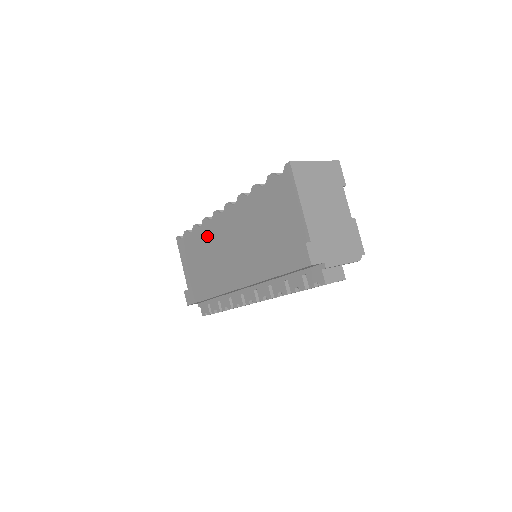
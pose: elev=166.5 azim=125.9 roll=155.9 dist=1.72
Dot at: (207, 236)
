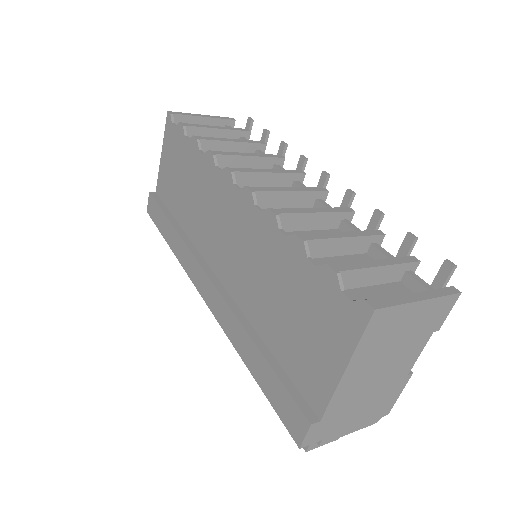
Dot at: (203, 179)
